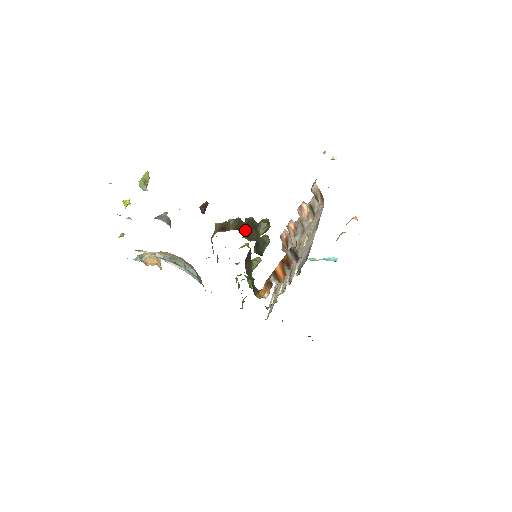
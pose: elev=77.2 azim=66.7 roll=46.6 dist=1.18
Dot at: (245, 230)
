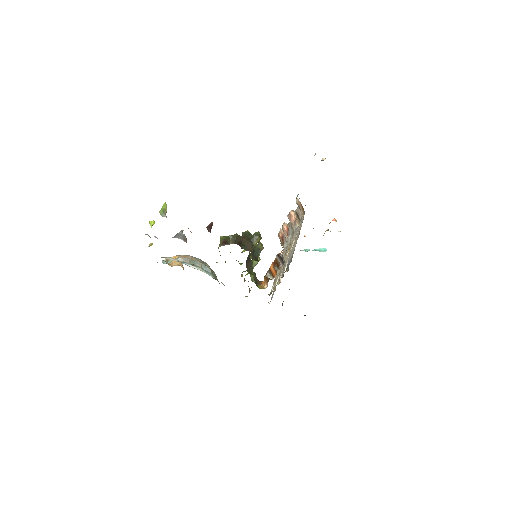
Dot at: (242, 243)
